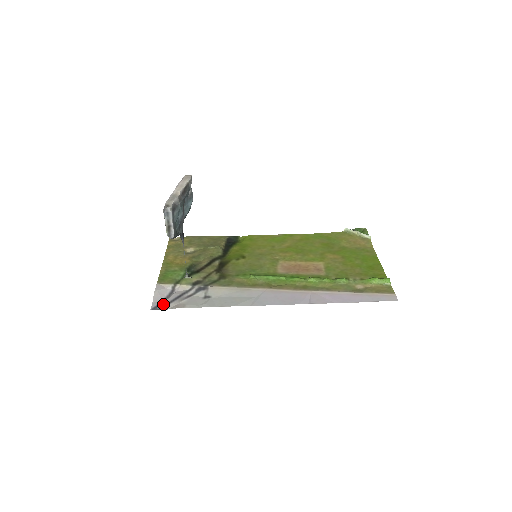
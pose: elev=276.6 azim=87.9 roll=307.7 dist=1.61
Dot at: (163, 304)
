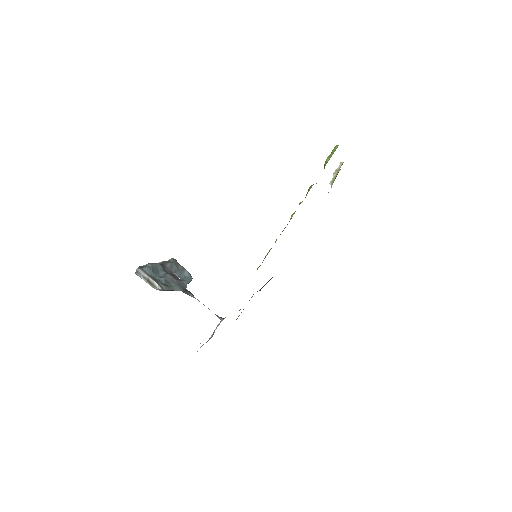
Dot at: occluded
